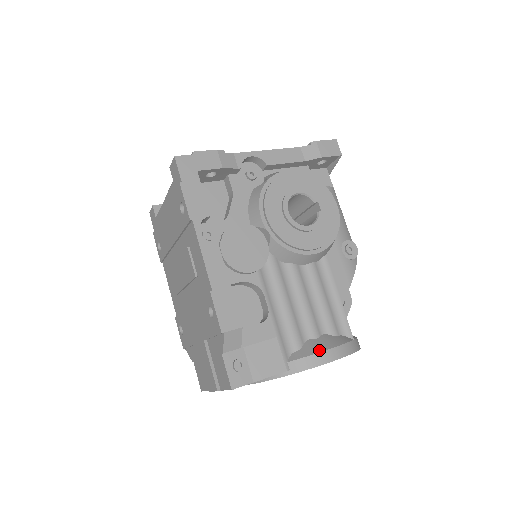
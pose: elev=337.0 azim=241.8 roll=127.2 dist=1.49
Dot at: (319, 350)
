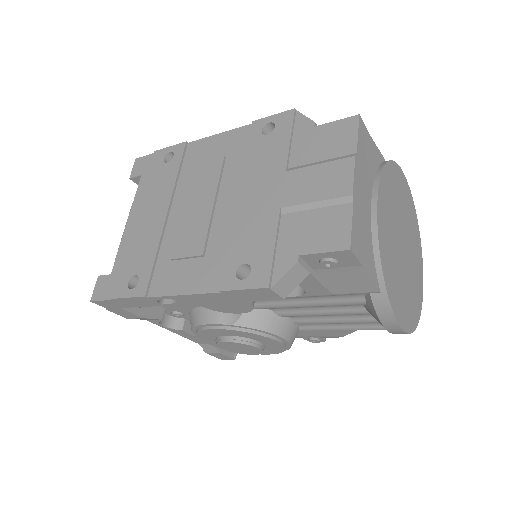
Dot at: occluded
